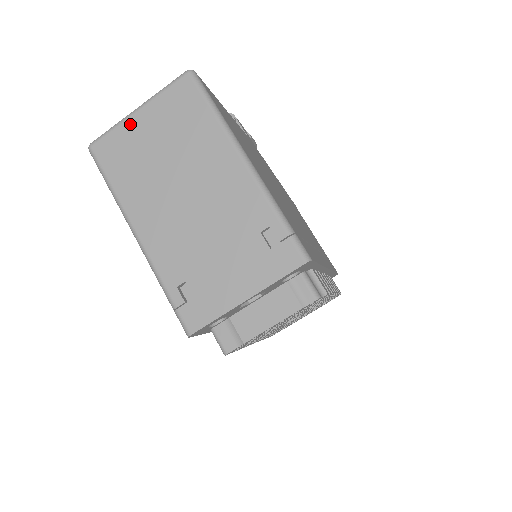
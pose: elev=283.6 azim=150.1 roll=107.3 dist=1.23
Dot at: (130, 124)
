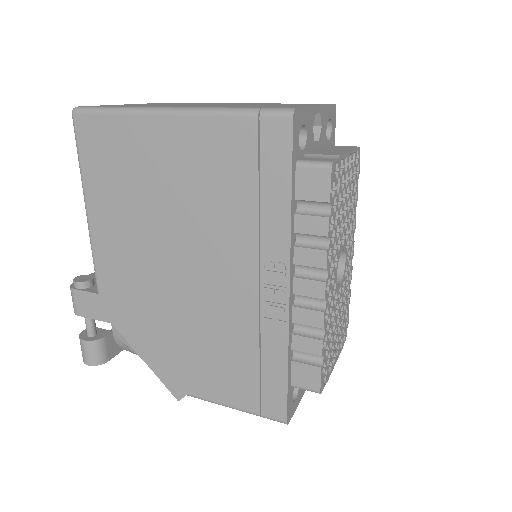
Dot at: occluded
